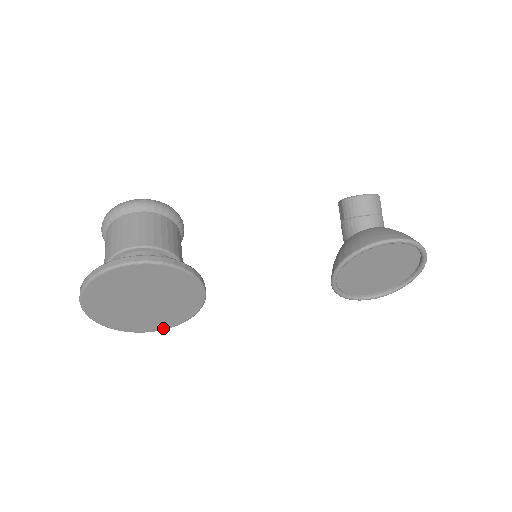
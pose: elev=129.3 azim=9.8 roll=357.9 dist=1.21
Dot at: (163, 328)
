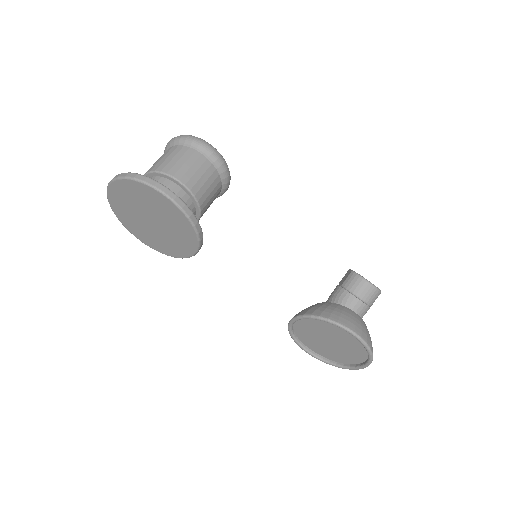
Dot at: (152, 247)
